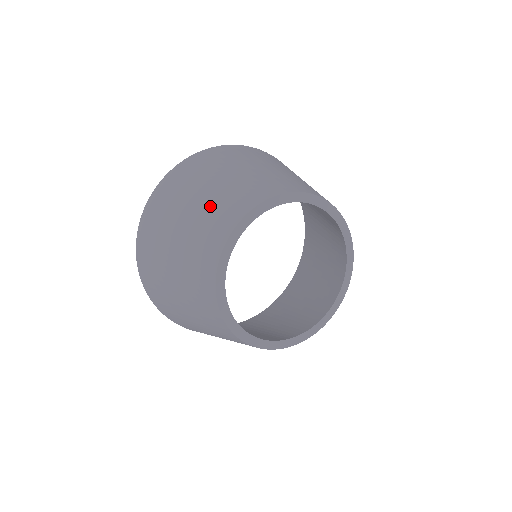
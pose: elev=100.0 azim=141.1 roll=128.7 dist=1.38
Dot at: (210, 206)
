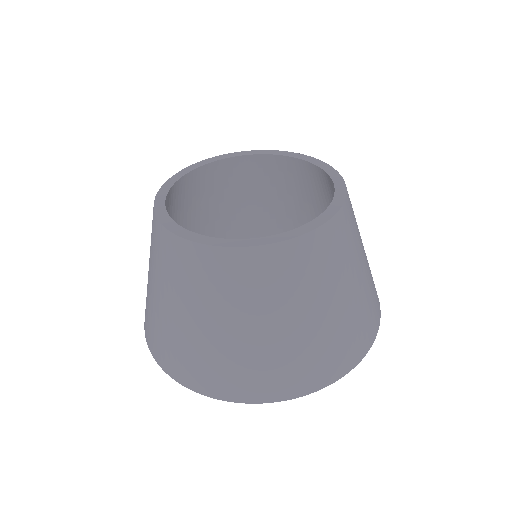
Dot at: occluded
